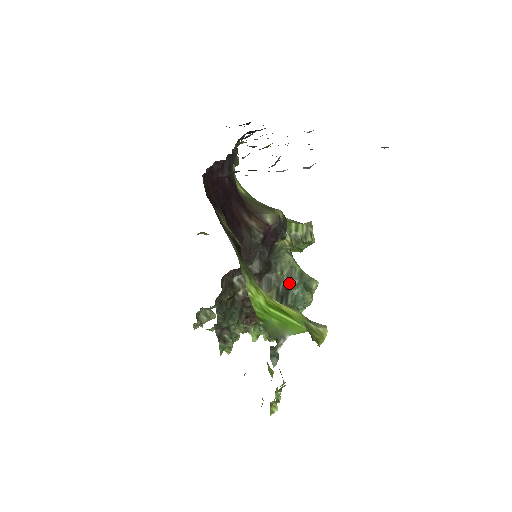
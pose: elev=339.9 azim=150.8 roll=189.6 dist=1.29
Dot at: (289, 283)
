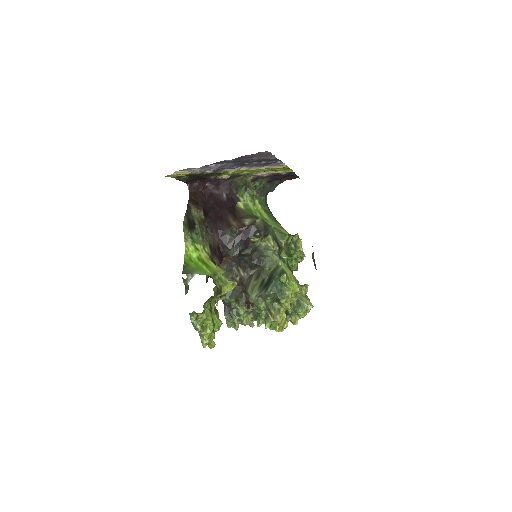
Dot at: (272, 277)
